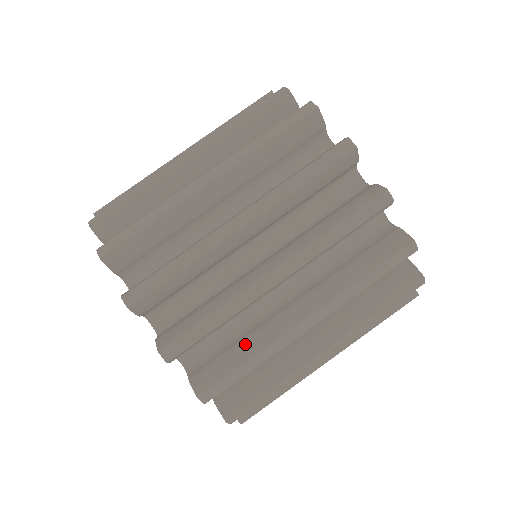
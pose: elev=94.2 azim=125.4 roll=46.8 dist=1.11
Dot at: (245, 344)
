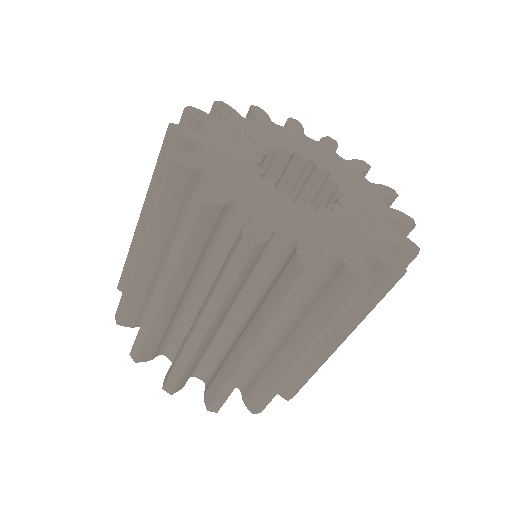
Dot at: (300, 369)
